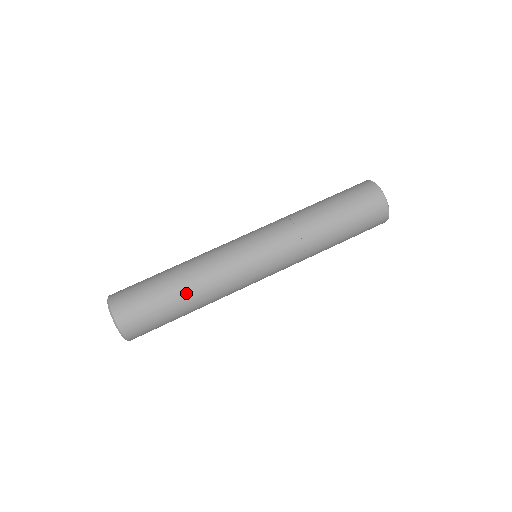
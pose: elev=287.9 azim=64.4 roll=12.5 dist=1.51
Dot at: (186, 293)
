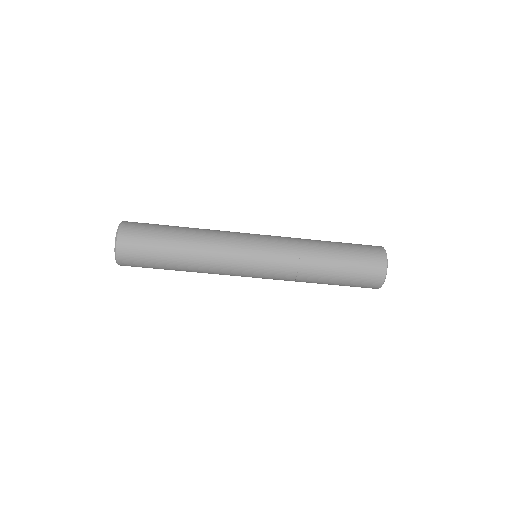
Dot at: occluded
